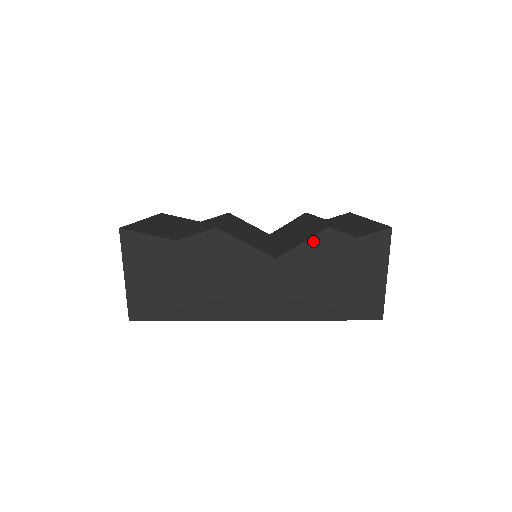
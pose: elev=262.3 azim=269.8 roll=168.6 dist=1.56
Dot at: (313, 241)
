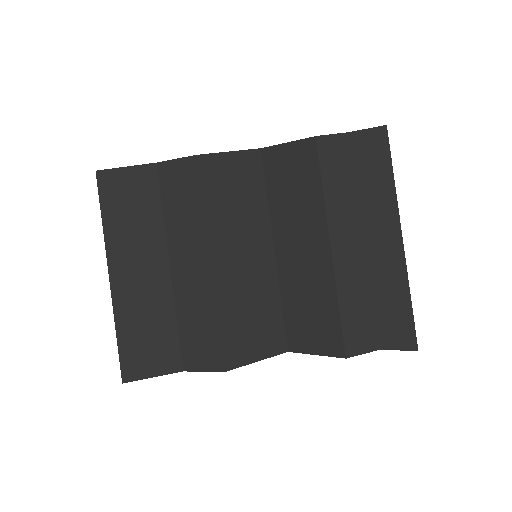
Dot at: (328, 354)
